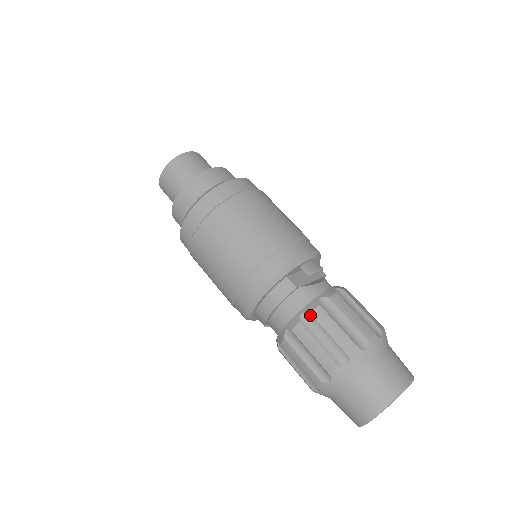
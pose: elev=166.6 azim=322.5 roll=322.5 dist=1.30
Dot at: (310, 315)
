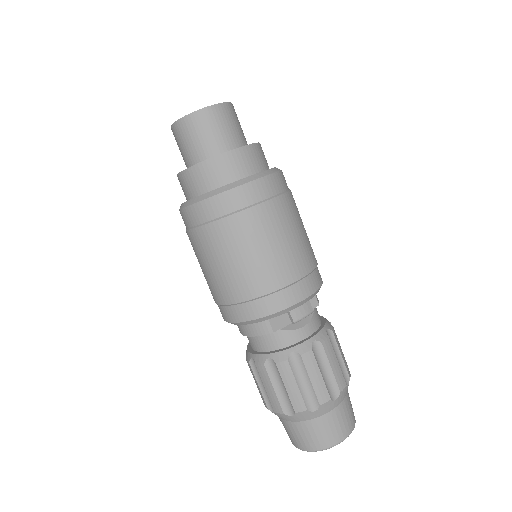
Dot at: (275, 364)
